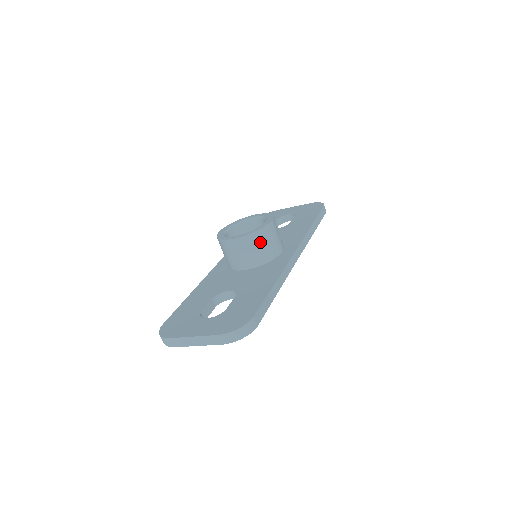
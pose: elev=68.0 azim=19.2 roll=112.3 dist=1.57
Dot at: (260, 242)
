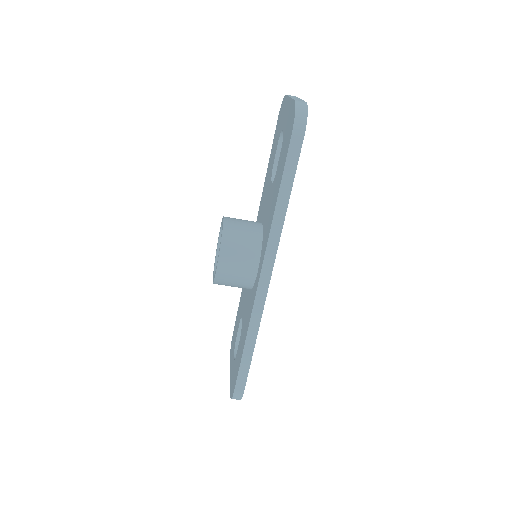
Dot at: (227, 284)
